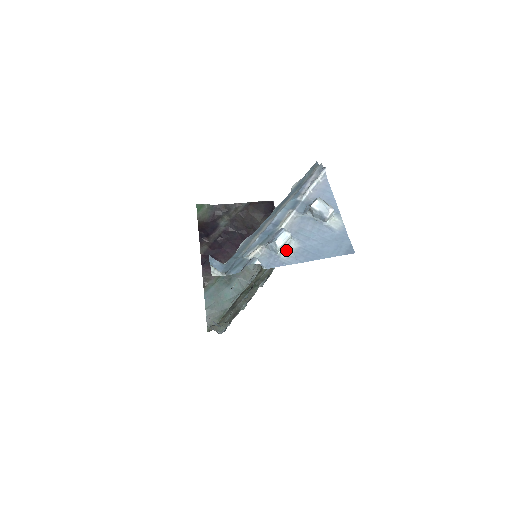
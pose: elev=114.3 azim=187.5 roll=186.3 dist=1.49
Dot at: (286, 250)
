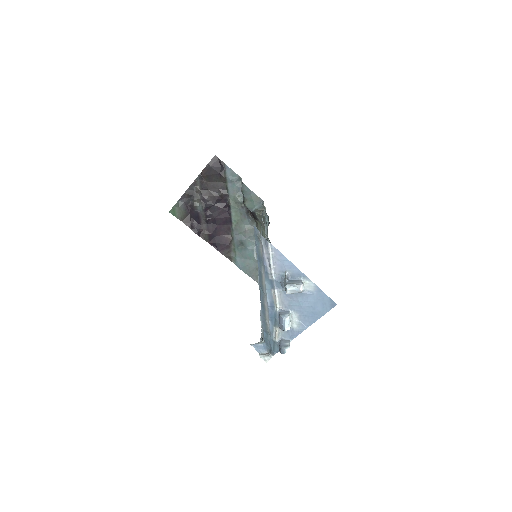
Dot at: (293, 322)
